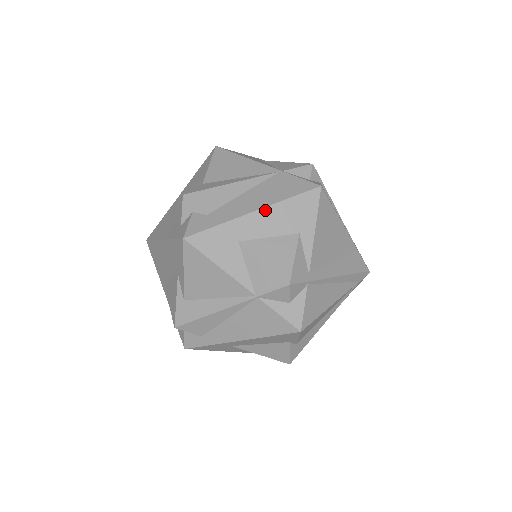
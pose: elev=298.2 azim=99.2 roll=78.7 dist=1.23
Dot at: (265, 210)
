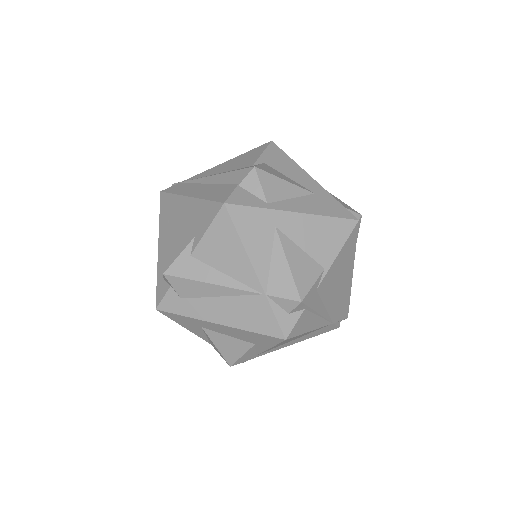
Dot at: (228, 327)
